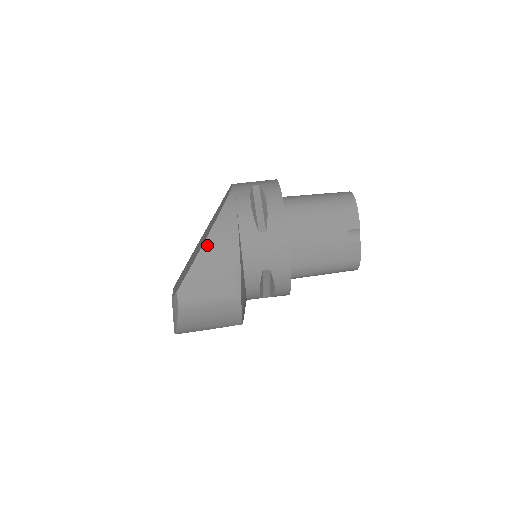
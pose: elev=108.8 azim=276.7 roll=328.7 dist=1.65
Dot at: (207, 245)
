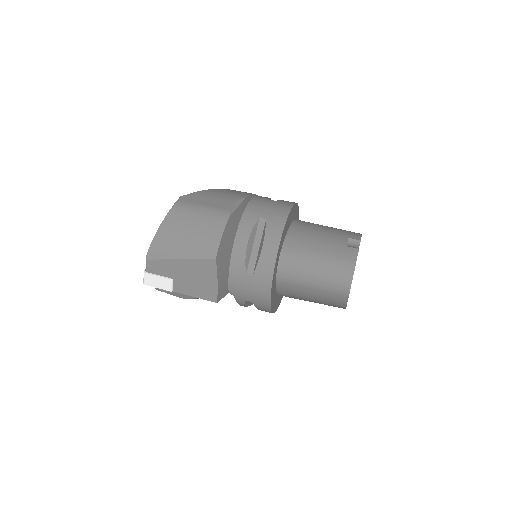
Dot at: (224, 189)
